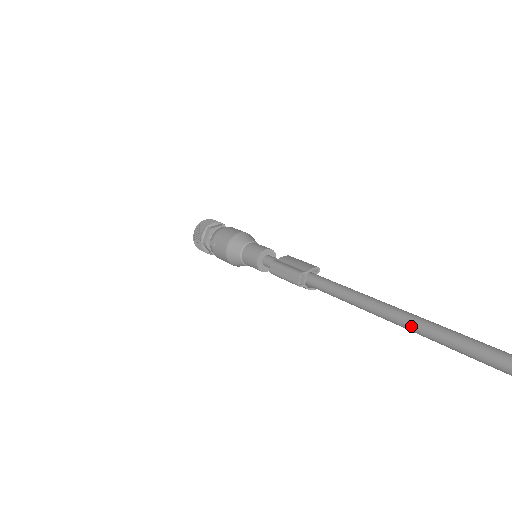
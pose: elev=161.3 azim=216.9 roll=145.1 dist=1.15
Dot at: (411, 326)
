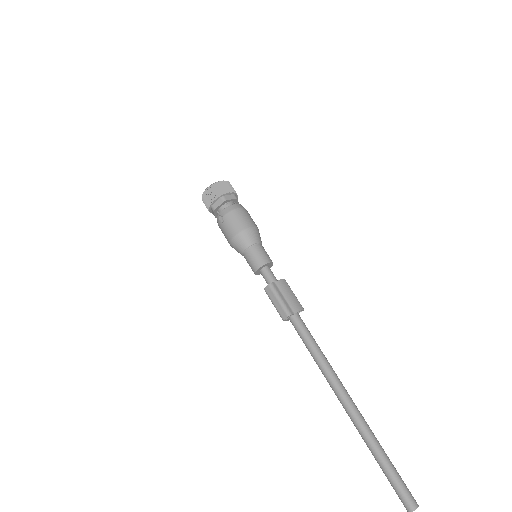
Dot at: (347, 410)
